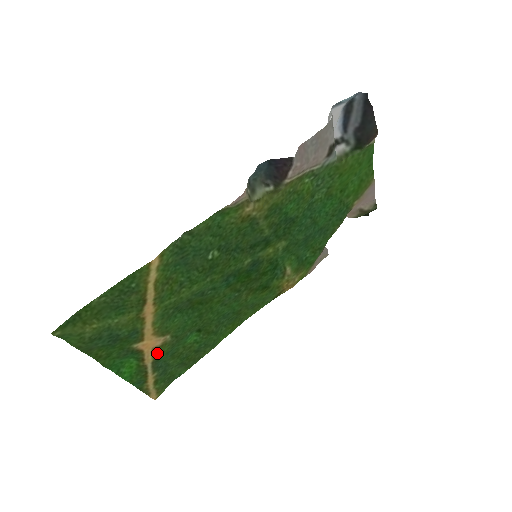
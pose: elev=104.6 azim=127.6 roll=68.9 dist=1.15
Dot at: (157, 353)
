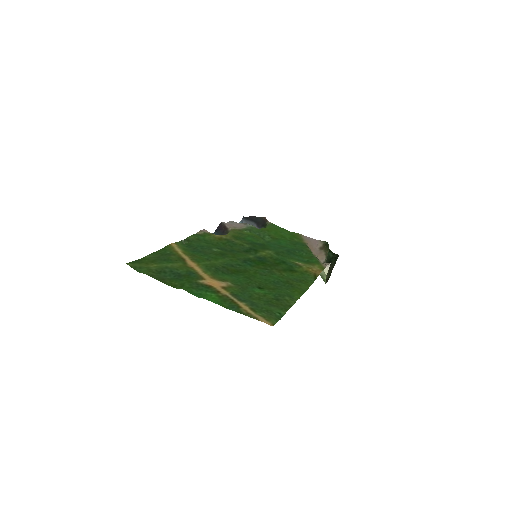
Dot at: (229, 291)
